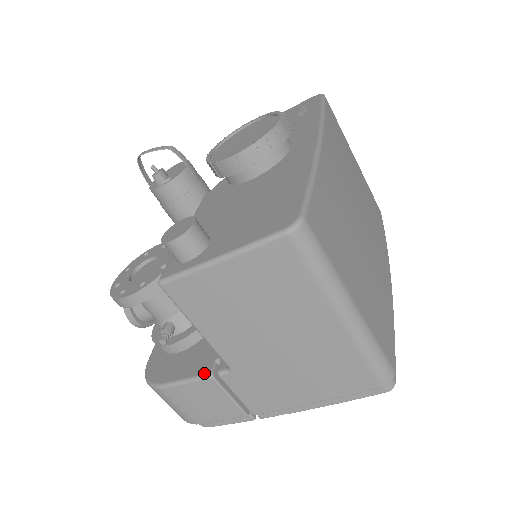
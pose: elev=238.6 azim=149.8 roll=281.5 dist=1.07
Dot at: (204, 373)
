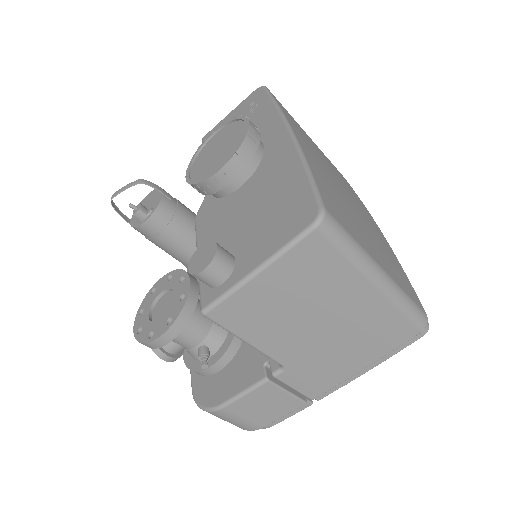
Dot at: (258, 380)
